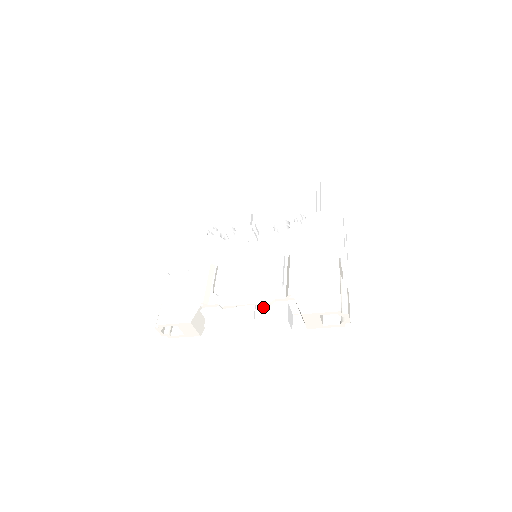
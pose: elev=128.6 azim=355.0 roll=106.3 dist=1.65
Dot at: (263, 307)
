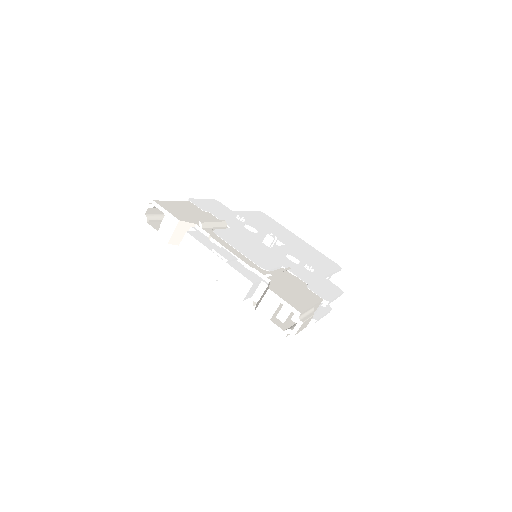
Dot at: (241, 265)
